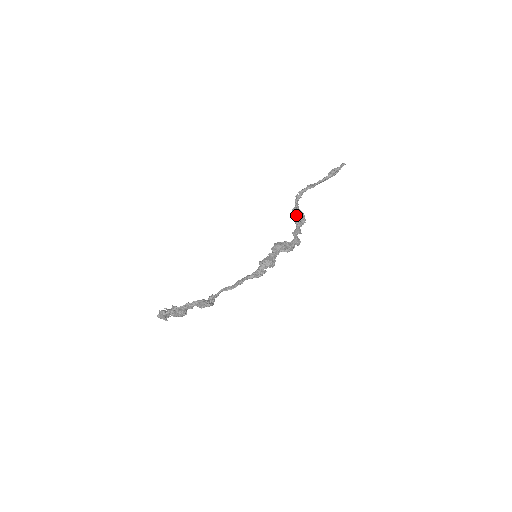
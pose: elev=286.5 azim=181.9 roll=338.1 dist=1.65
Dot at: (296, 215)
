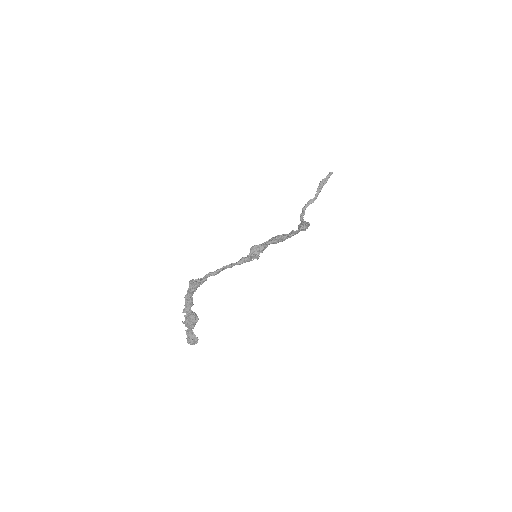
Dot at: (299, 224)
